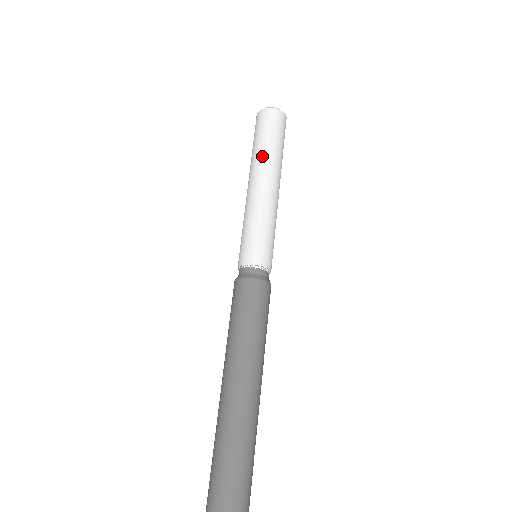
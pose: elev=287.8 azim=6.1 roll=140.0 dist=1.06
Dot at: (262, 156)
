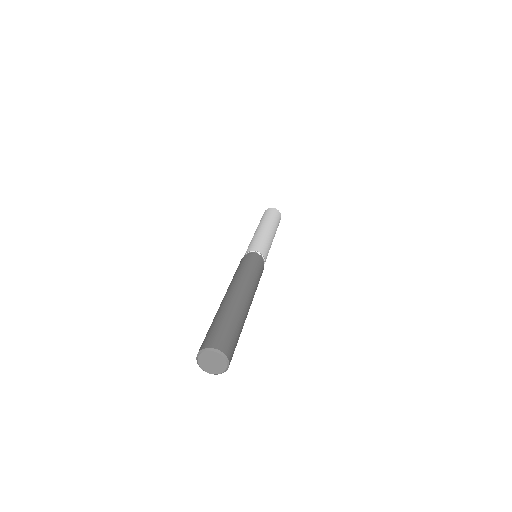
Dot at: (270, 220)
